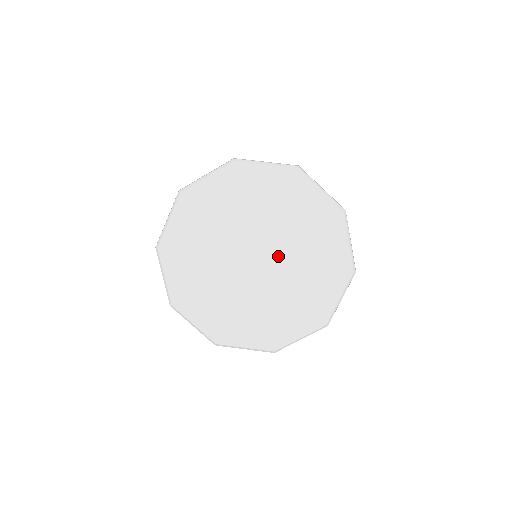
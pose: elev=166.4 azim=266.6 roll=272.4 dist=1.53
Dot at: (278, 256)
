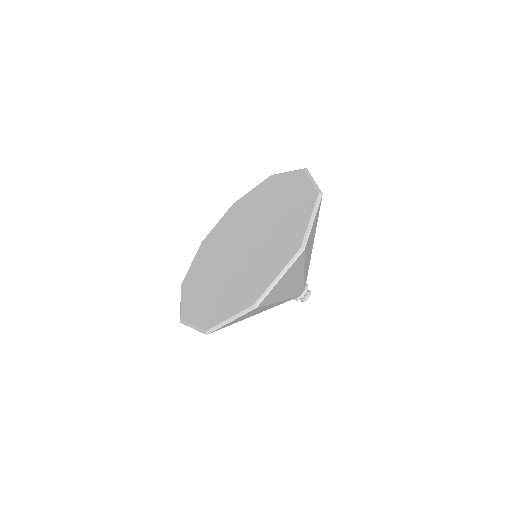
Dot at: (257, 240)
